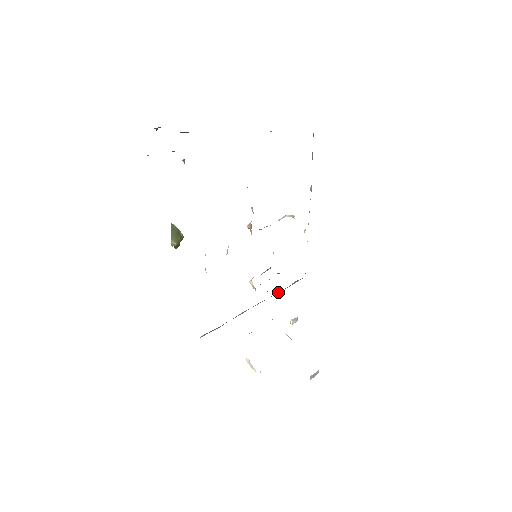
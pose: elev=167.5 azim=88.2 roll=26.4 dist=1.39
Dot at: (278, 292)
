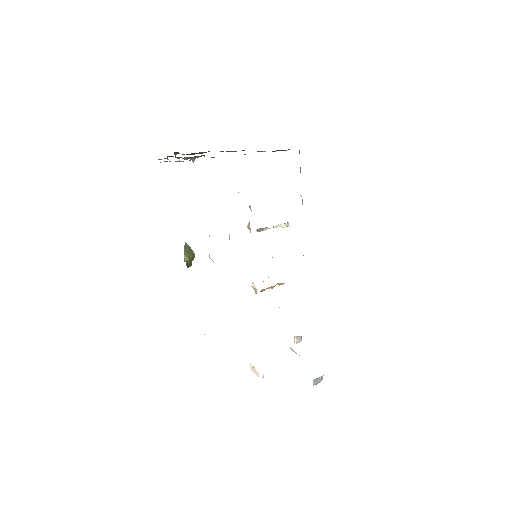
Dot at: occluded
